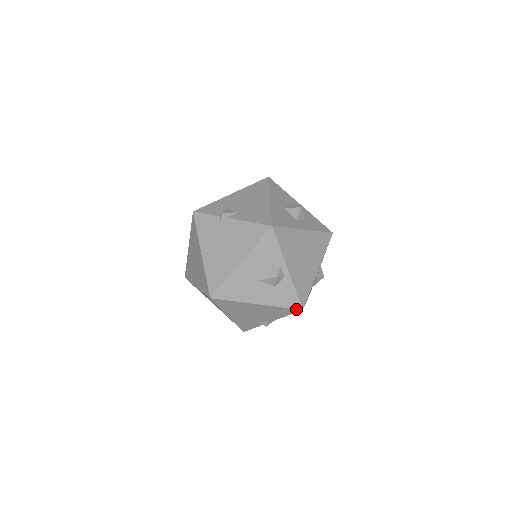
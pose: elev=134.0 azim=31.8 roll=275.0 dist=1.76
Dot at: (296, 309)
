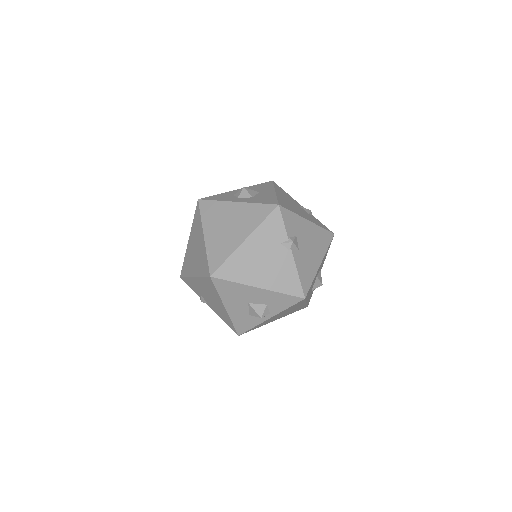
Dot at: (237, 332)
